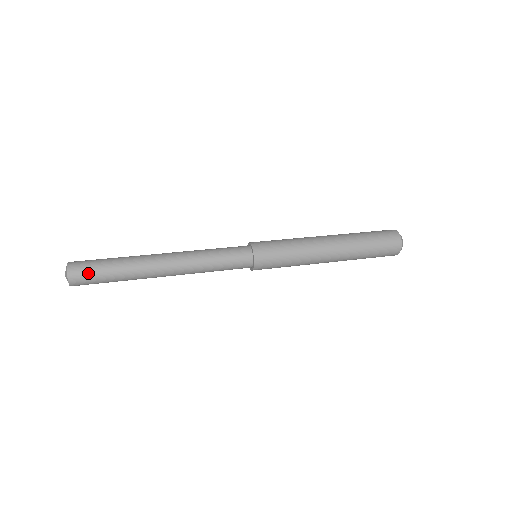
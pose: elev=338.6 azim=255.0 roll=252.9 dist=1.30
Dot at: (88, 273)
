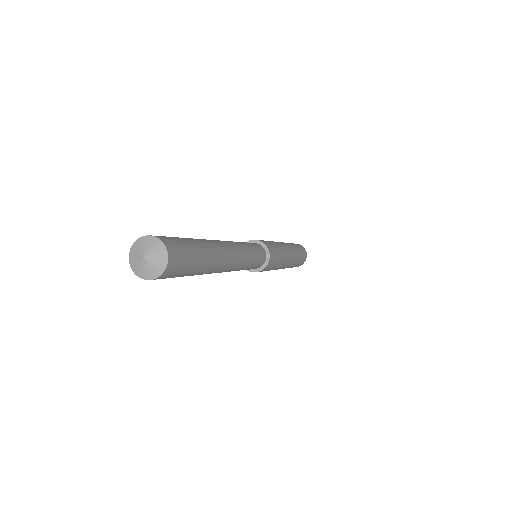
Dot at: (182, 248)
